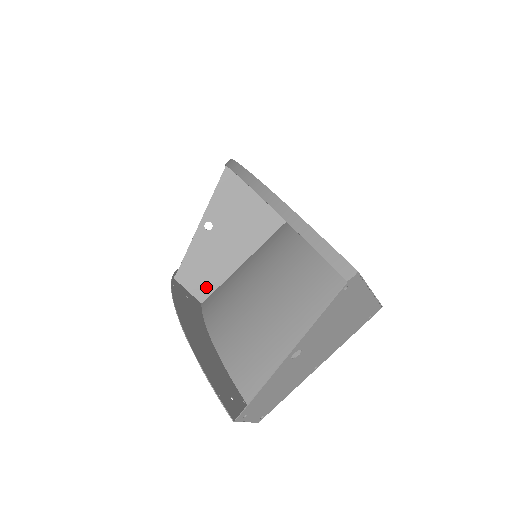
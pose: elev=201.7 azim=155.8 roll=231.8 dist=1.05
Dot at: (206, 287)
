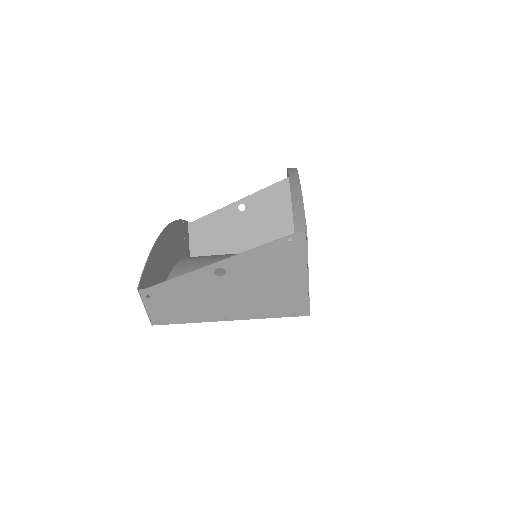
Dot at: (203, 248)
